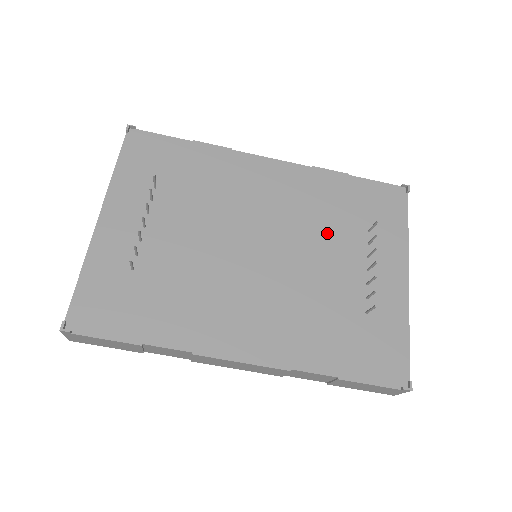
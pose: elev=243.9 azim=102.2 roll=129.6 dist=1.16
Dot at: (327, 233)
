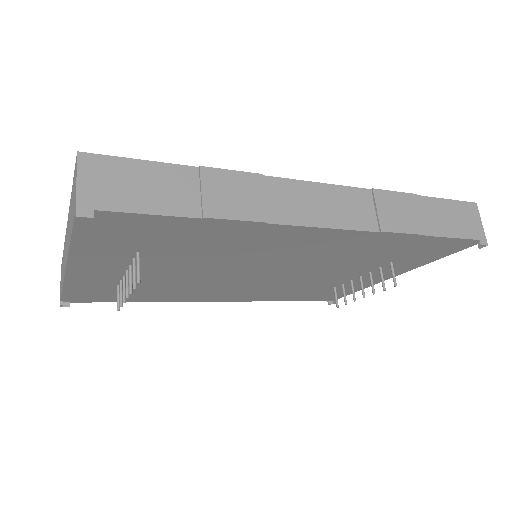
Dot at: (342, 265)
